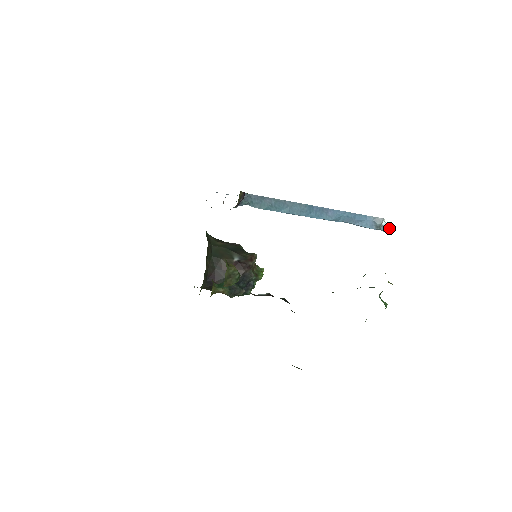
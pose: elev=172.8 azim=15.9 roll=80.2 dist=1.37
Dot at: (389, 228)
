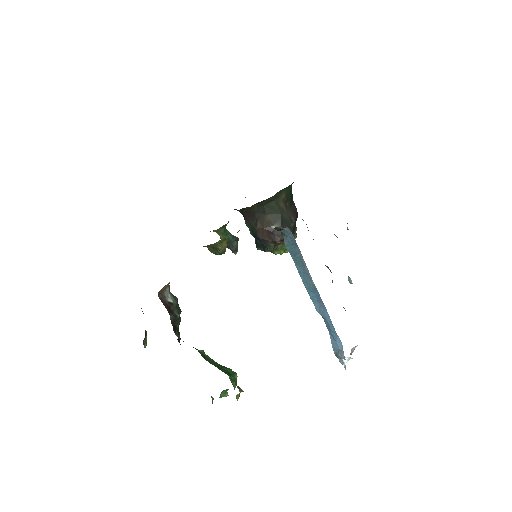
Dot at: (344, 365)
